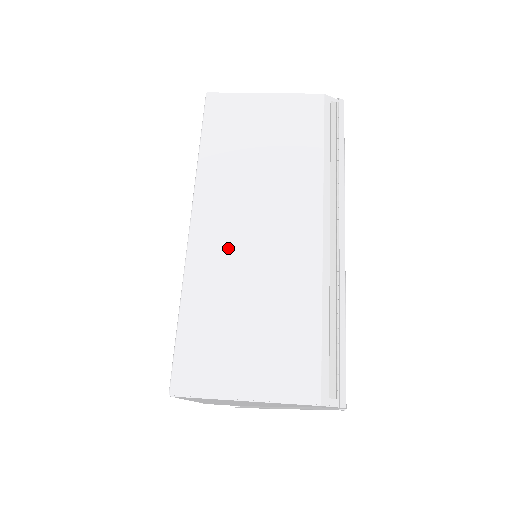
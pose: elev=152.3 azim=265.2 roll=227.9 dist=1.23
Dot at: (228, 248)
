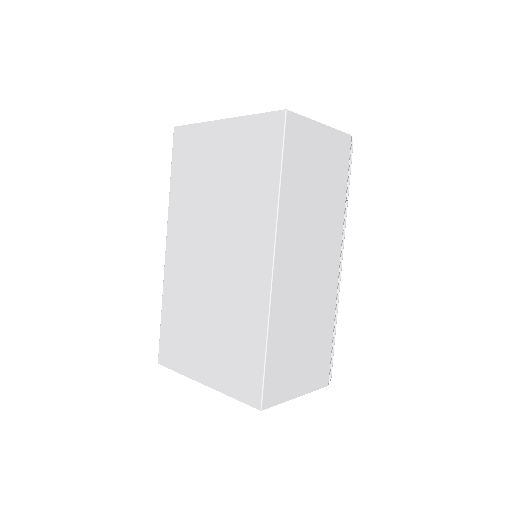
Dot at: (295, 284)
